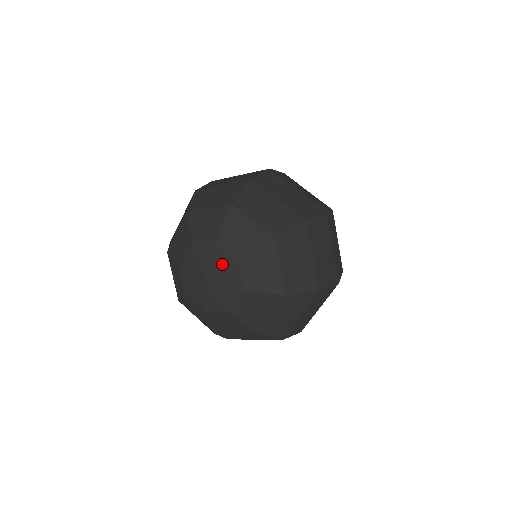
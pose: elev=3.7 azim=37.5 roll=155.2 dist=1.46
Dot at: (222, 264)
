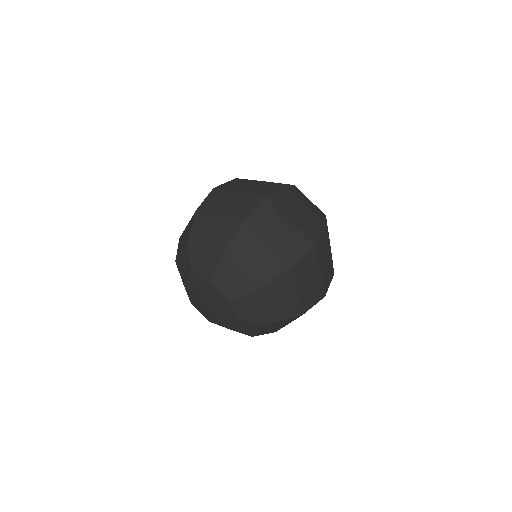
Dot at: (224, 312)
